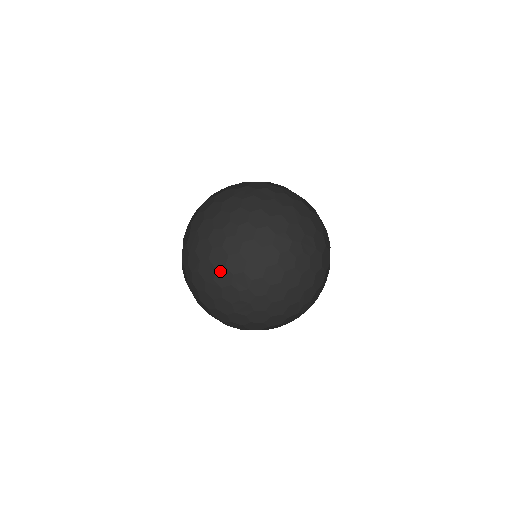
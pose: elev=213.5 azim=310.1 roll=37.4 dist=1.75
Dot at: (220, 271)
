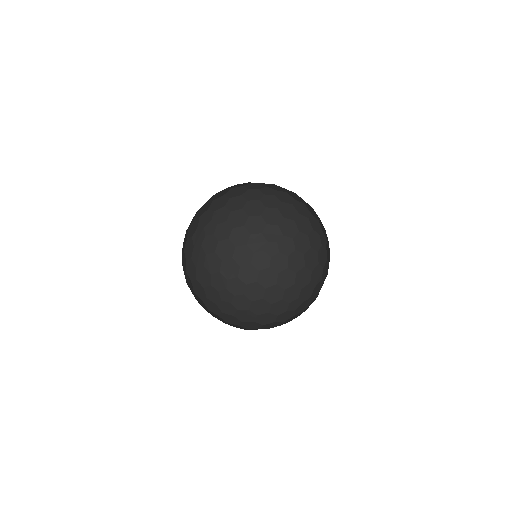
Dot at: (233, 263)
